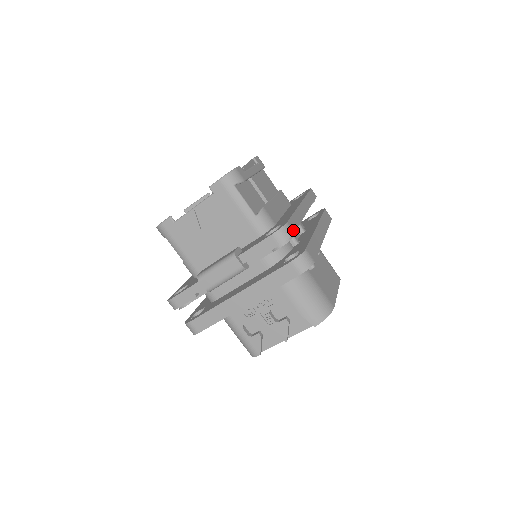
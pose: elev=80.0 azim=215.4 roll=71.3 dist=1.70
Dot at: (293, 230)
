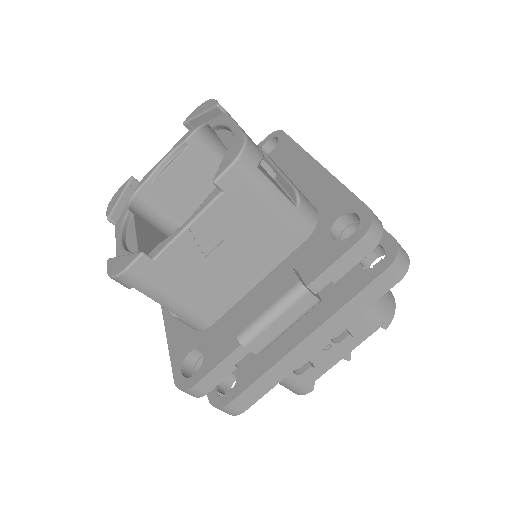
Dot at: occluded
